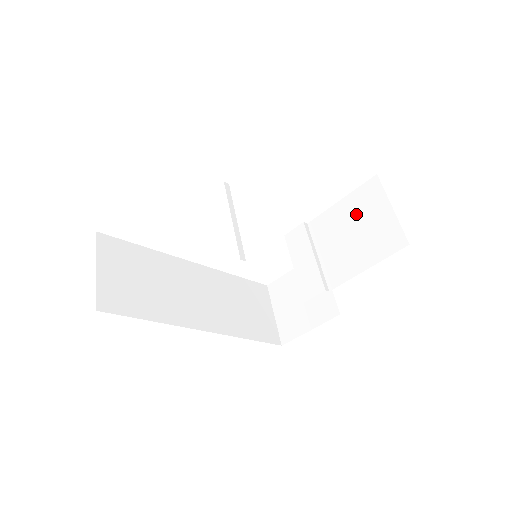
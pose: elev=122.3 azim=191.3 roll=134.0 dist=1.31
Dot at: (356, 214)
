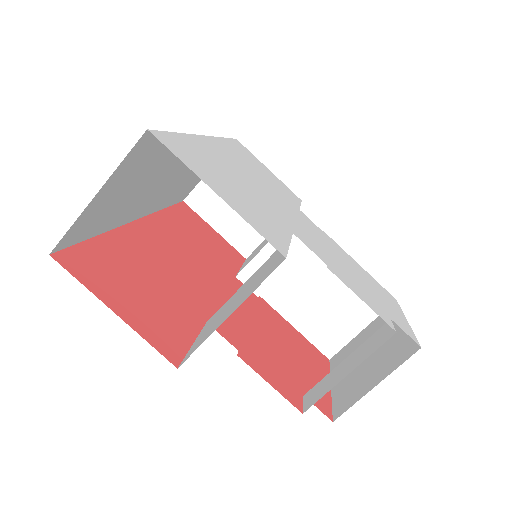
Dot at: (348, 293)
